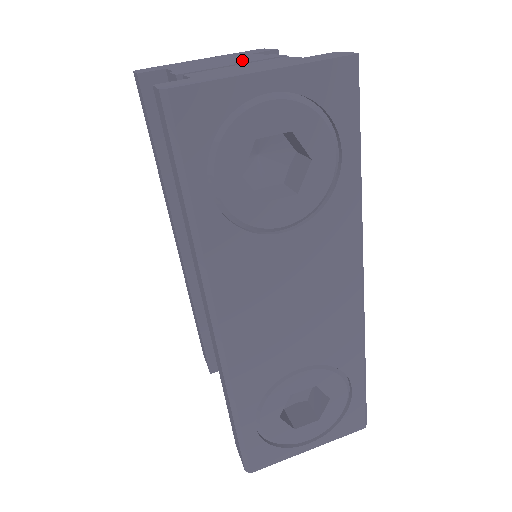
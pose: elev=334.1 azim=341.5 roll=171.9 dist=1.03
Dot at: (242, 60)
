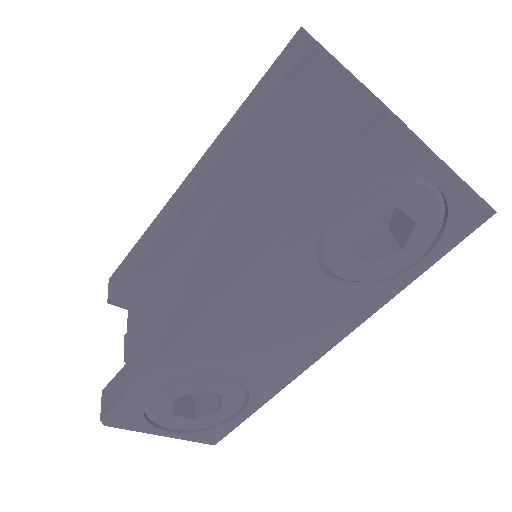
Dot at: (400, 120)
